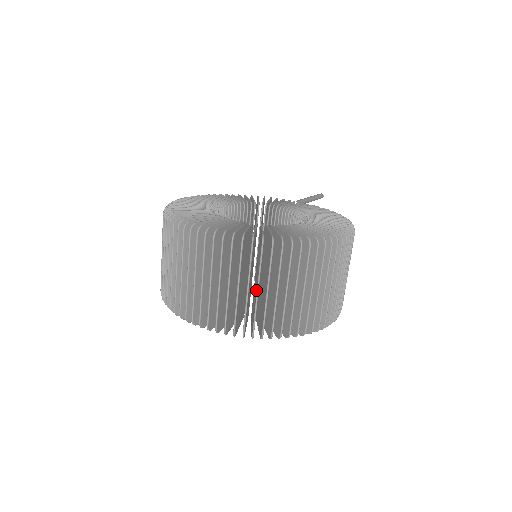
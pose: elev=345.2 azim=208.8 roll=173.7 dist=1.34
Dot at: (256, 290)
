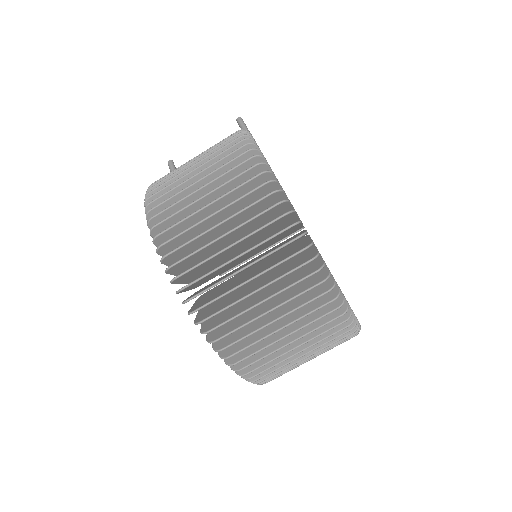
Dot at: occluded
